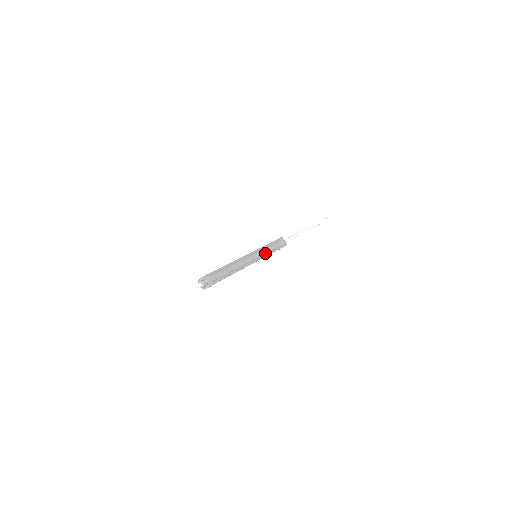
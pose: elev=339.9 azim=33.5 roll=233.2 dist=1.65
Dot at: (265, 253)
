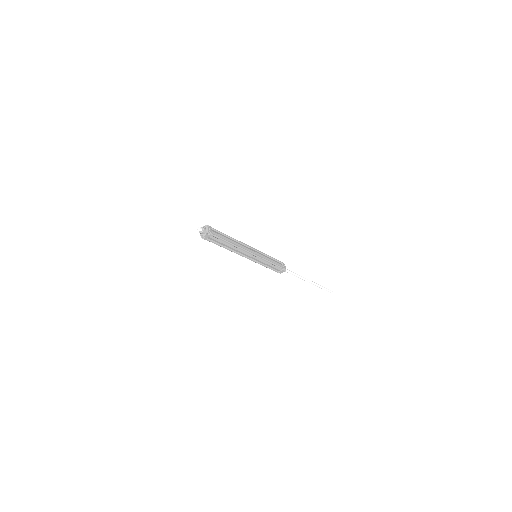
Dot at: (265, 258)
